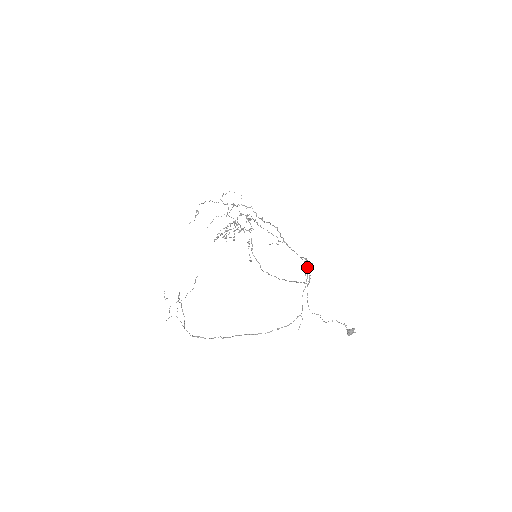
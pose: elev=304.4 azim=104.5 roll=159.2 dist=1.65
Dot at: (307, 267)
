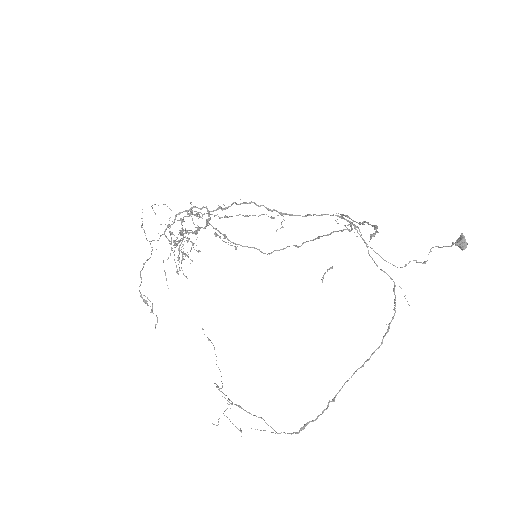
Dot at: occluded
